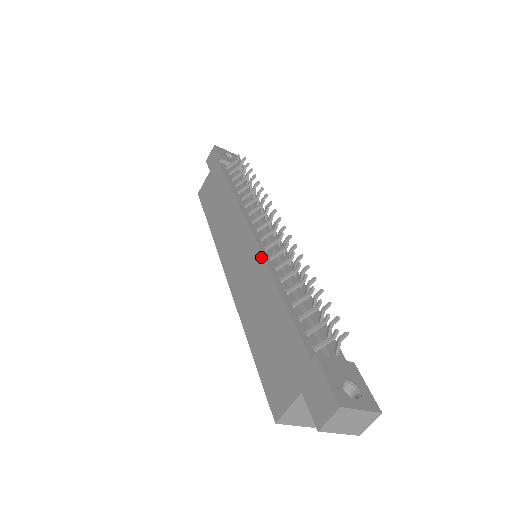
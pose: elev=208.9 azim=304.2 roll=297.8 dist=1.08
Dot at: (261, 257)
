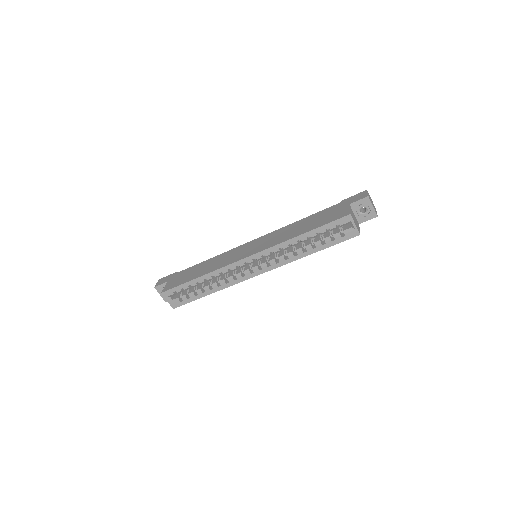
Dot at: (272, 232)
